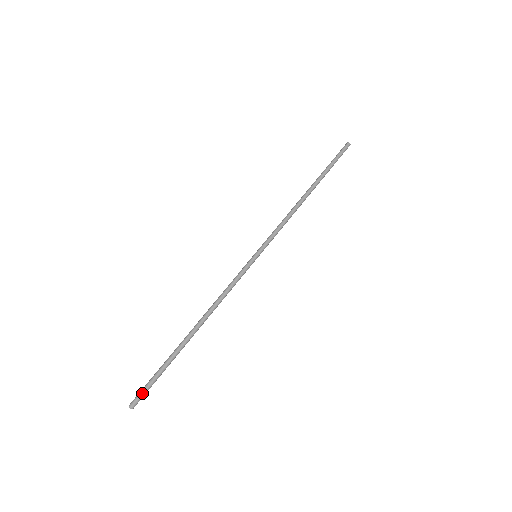
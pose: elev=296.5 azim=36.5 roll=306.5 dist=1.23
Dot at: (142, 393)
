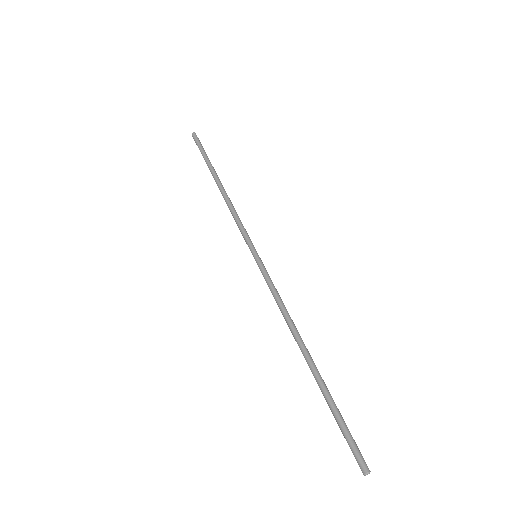
Dot at: (353, 450)
